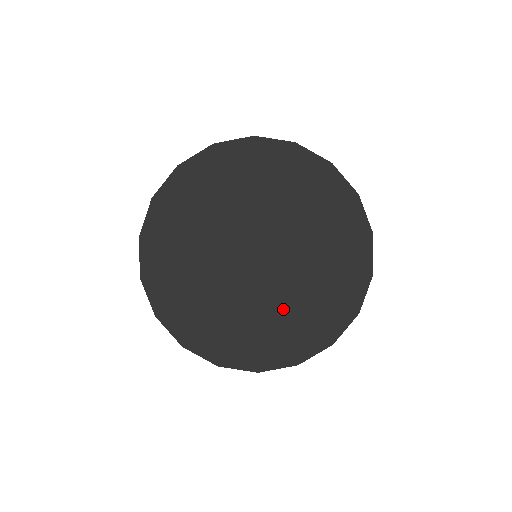
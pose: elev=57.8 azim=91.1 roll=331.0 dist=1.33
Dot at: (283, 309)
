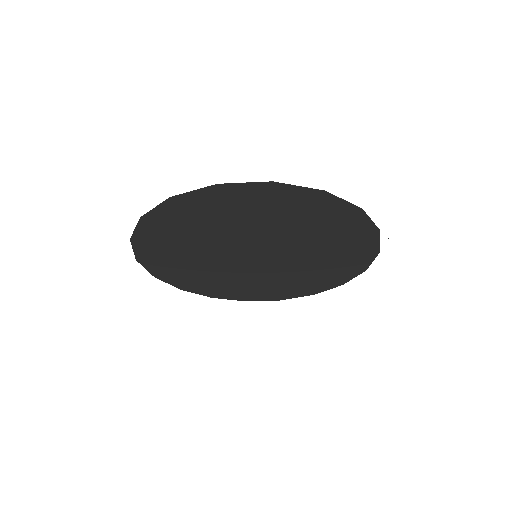
Dot at: (275, 280)
